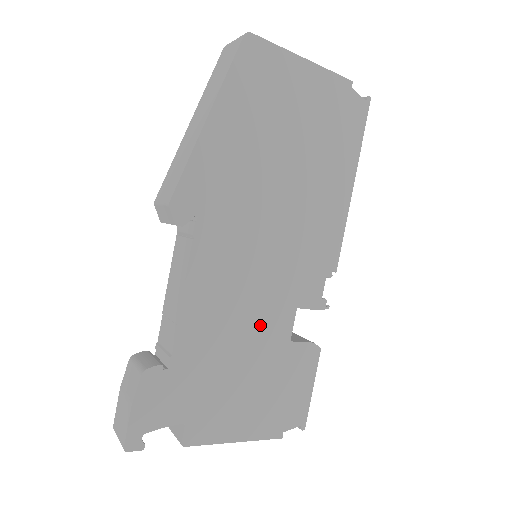
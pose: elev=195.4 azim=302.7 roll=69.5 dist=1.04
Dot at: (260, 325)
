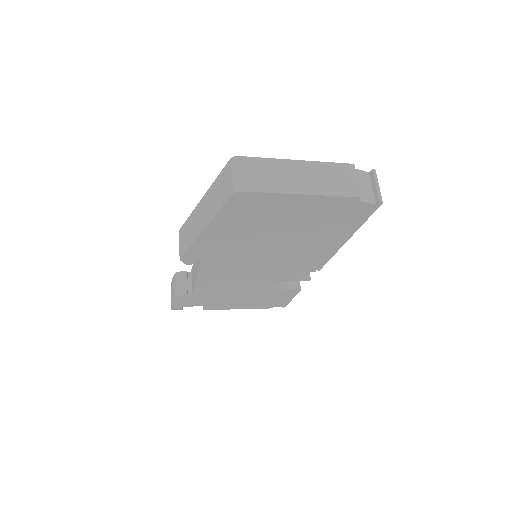
Dot at: (252, 286)
